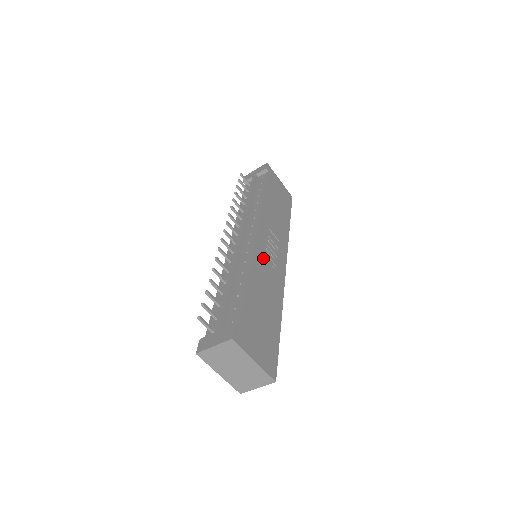
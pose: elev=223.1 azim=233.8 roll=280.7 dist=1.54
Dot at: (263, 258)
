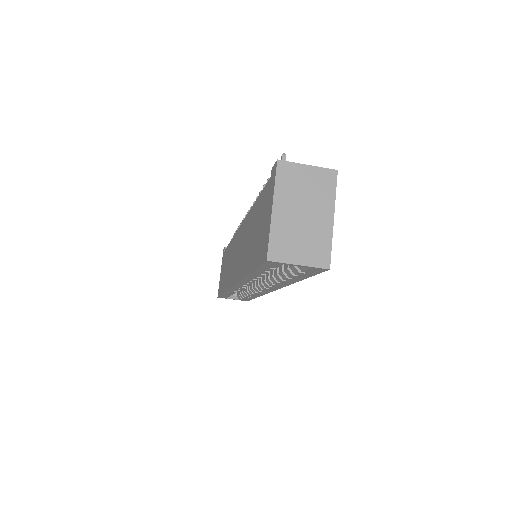
Dot at: occluded
